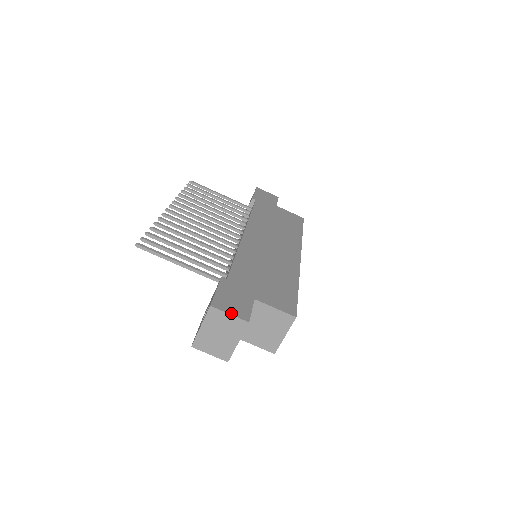
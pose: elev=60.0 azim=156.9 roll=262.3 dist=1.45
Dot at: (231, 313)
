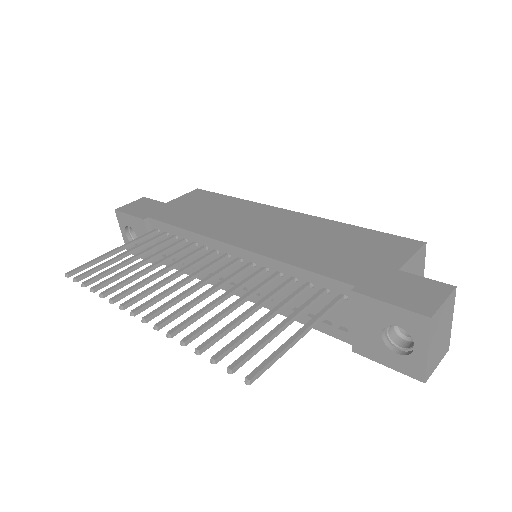
Dot at: (442, 300)
